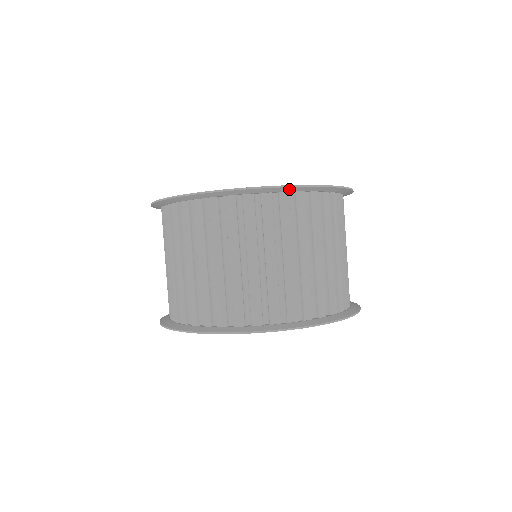
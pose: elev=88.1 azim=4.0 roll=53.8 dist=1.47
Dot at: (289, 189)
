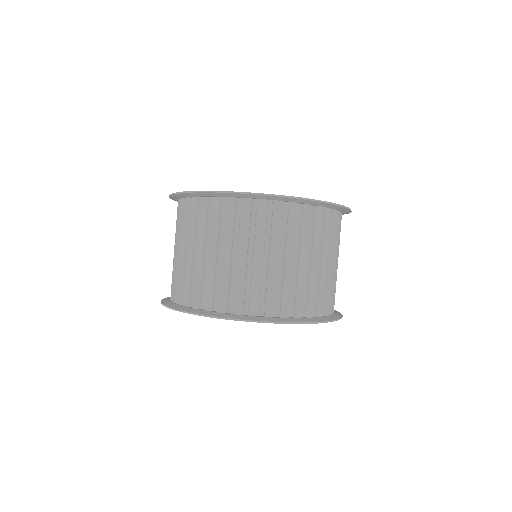
Dot at: (335, 207)
